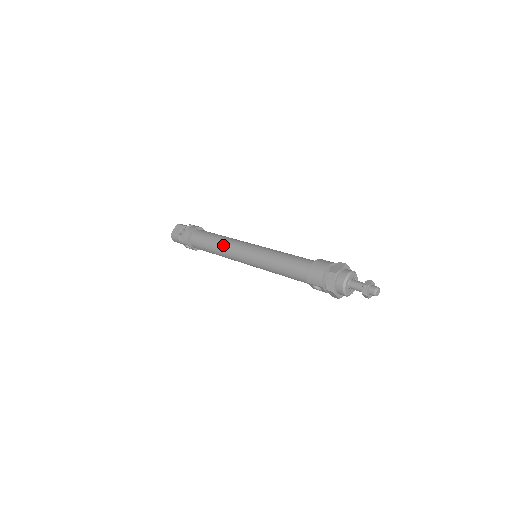
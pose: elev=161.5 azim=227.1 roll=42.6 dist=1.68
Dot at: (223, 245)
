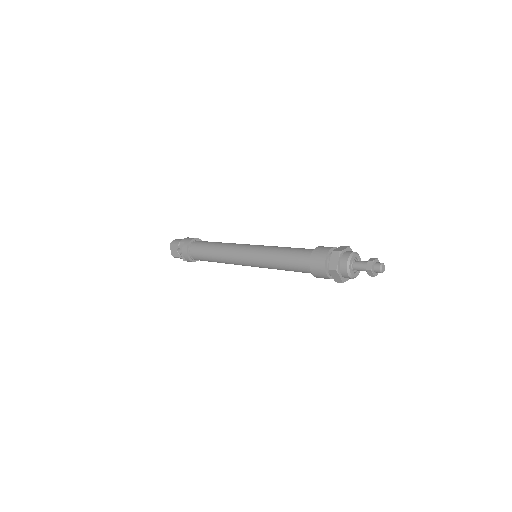
Dot at: (222, 259)
